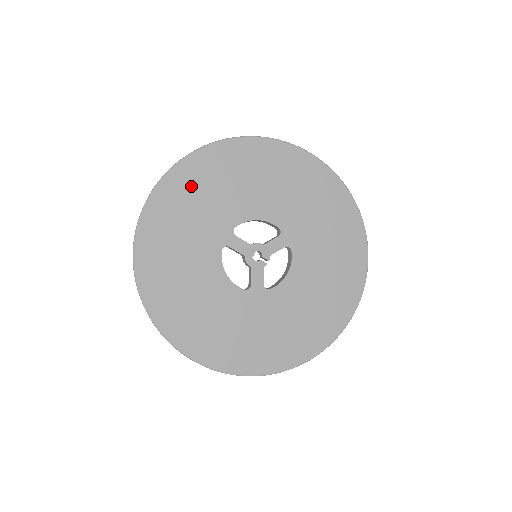
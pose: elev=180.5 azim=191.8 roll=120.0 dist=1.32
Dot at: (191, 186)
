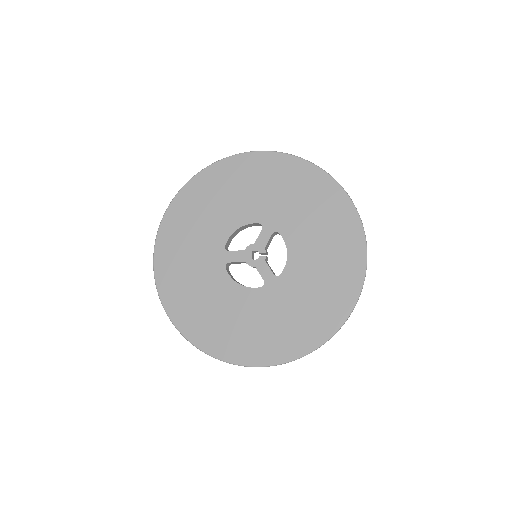
Dot at: (177, 238)
